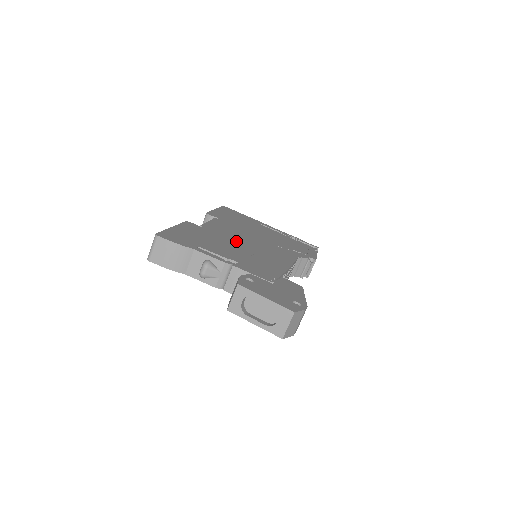
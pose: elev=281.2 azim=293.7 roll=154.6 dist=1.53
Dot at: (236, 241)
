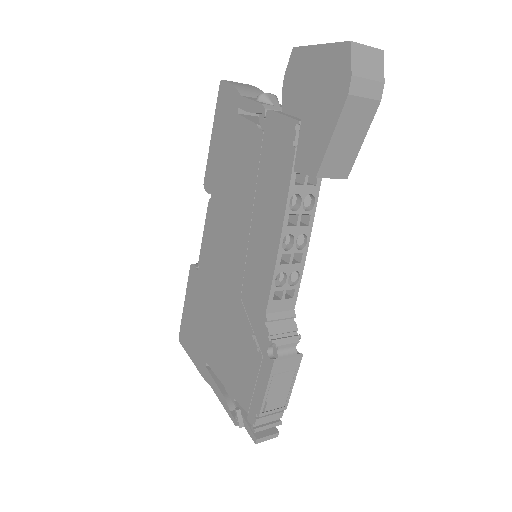
Dot at: occluded
